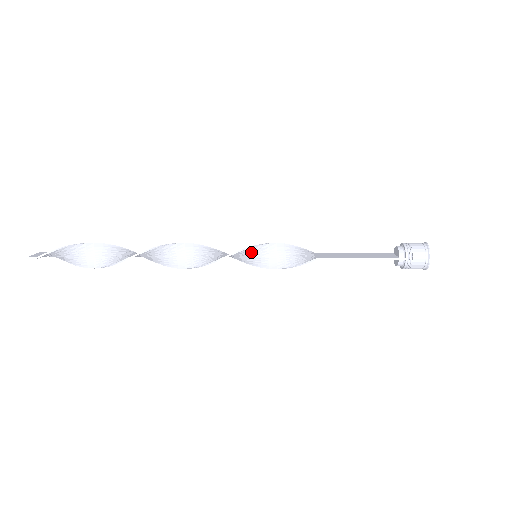
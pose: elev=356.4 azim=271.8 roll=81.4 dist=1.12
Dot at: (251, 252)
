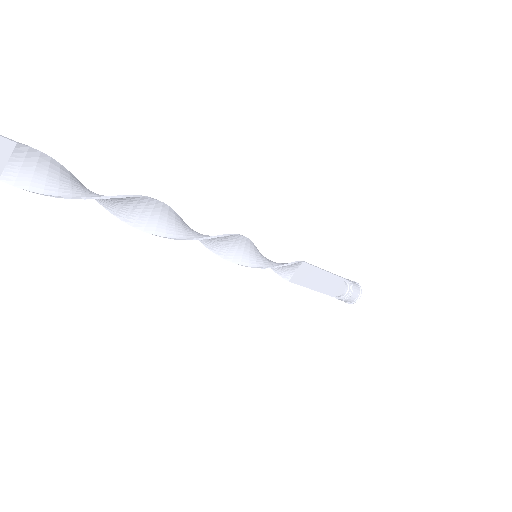
Dot at: (252, 248)
